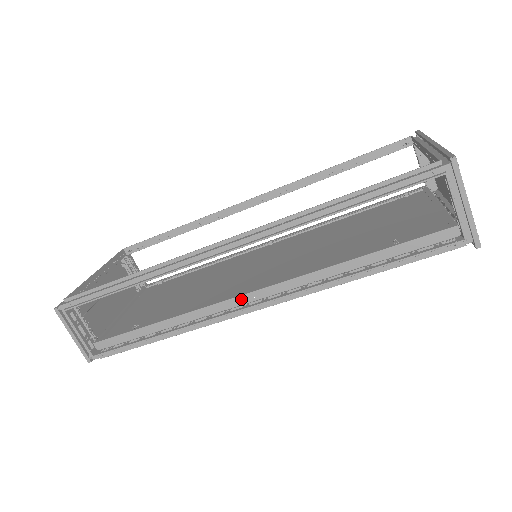
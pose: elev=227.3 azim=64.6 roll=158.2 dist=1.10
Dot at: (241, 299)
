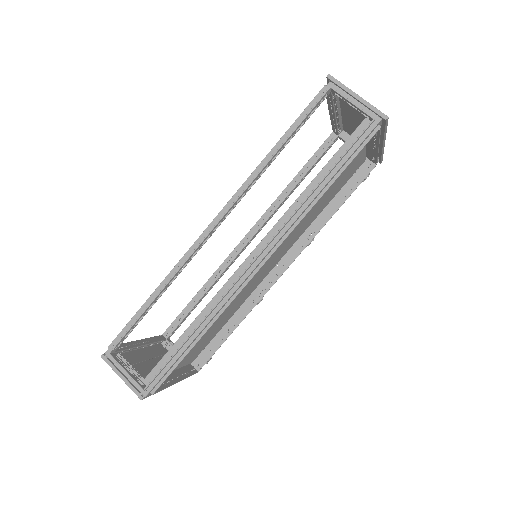
Dot at: (244, 266)
